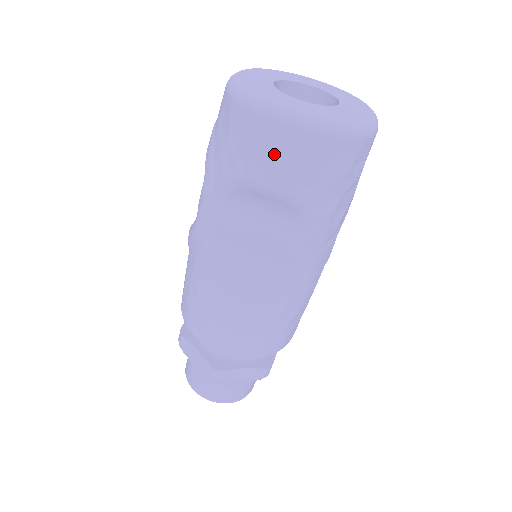
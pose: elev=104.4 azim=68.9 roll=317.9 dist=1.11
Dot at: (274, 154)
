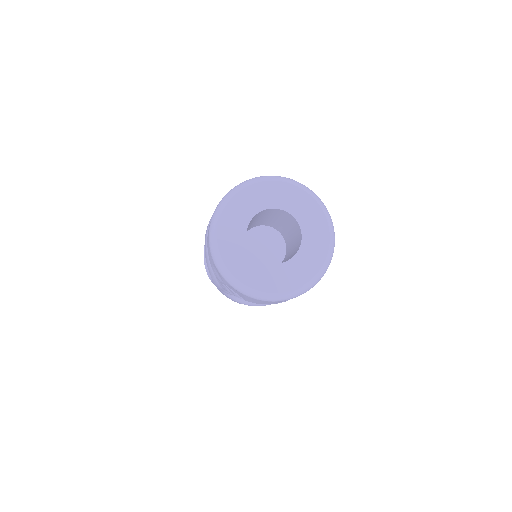
Dot at: (261, 302)
